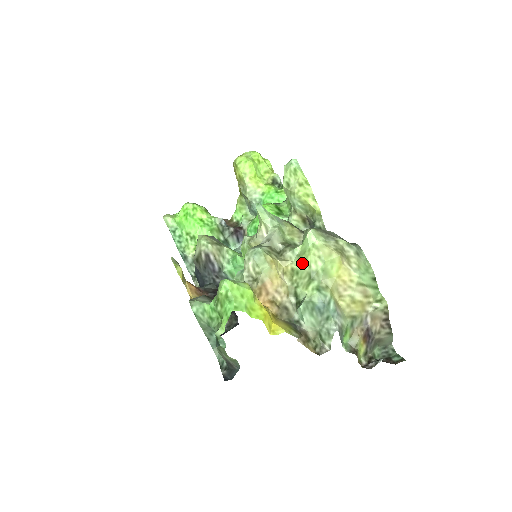
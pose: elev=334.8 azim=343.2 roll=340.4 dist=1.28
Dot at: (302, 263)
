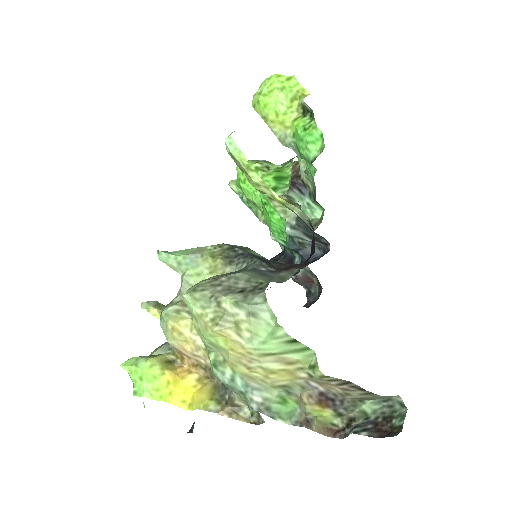
Dot at: occluded
